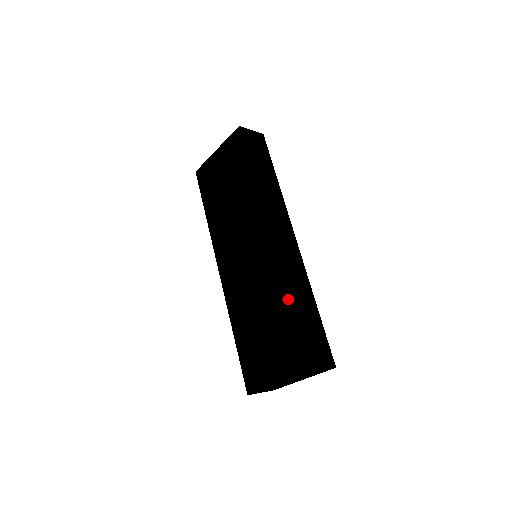
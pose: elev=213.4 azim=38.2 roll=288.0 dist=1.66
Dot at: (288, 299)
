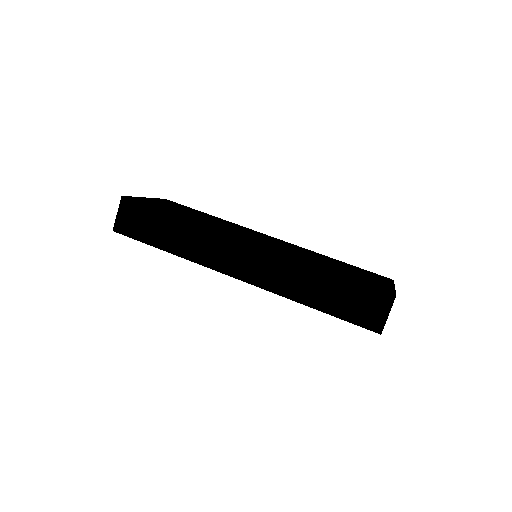
Dot at: occluded
